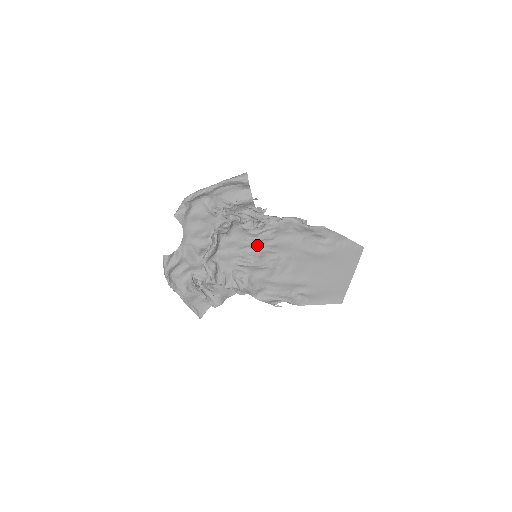
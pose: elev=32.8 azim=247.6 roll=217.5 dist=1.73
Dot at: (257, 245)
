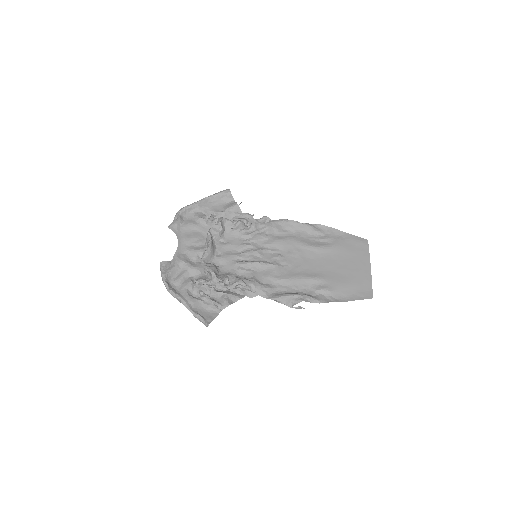
Dot at: (254, 245)
